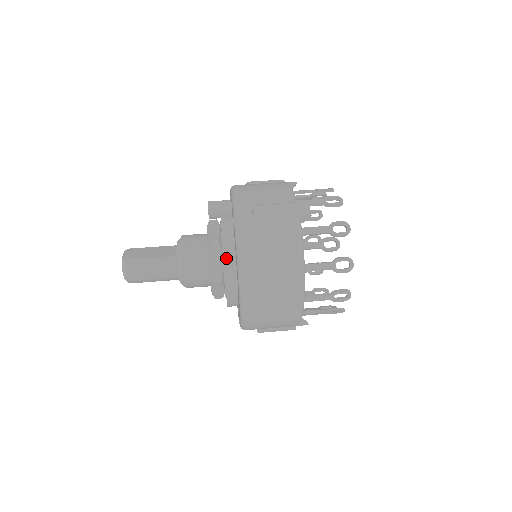
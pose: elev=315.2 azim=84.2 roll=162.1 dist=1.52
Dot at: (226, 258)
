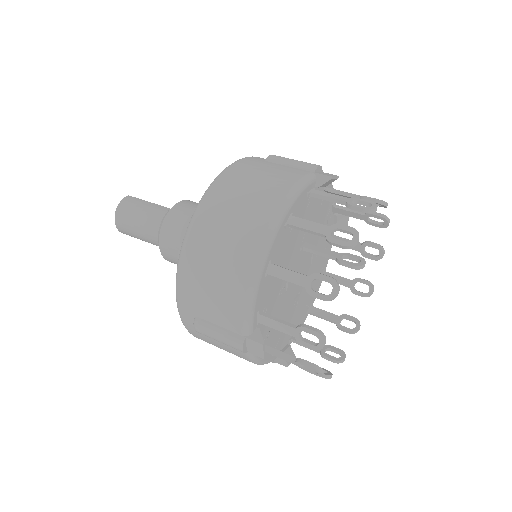
Dot at: occluded
